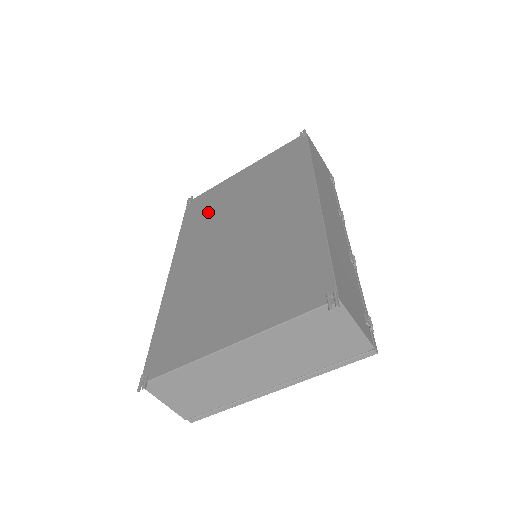
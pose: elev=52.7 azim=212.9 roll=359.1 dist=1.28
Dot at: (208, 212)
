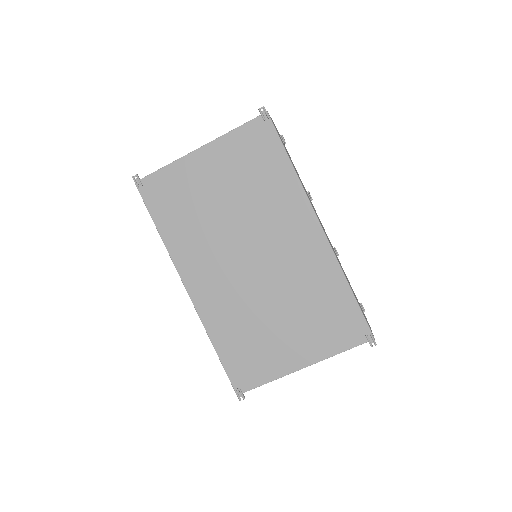
Dot at: (186, 213)
